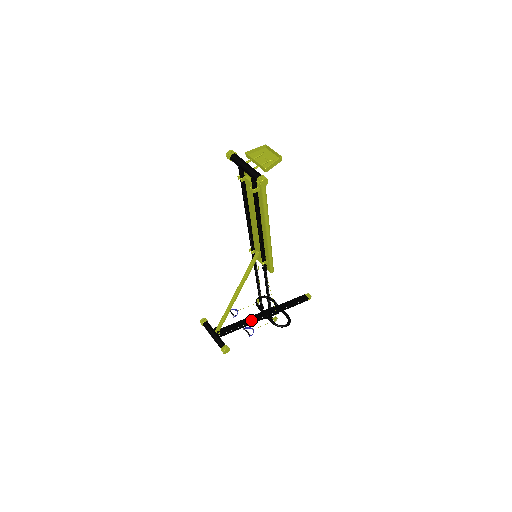
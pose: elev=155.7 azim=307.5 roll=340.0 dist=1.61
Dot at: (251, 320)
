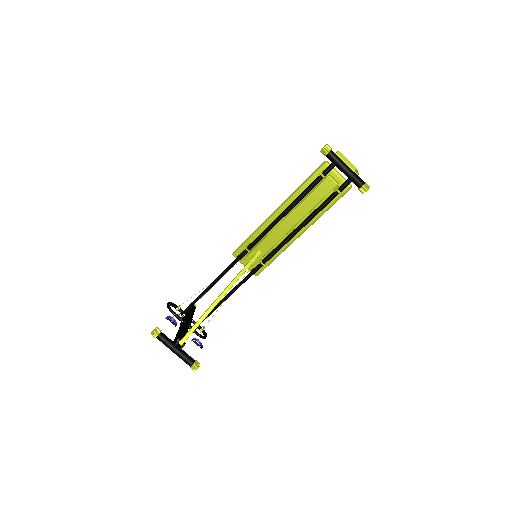
Dot at: (186, 330)
